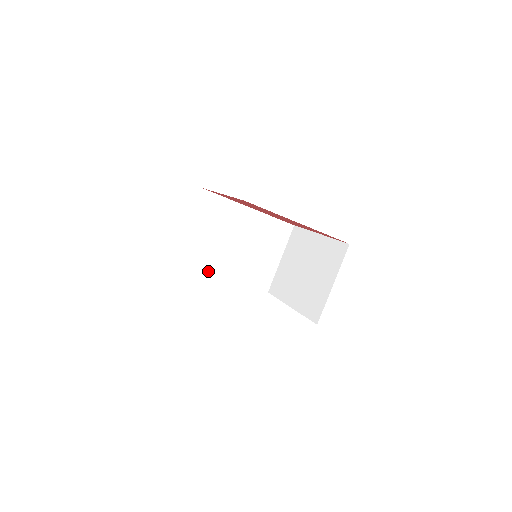
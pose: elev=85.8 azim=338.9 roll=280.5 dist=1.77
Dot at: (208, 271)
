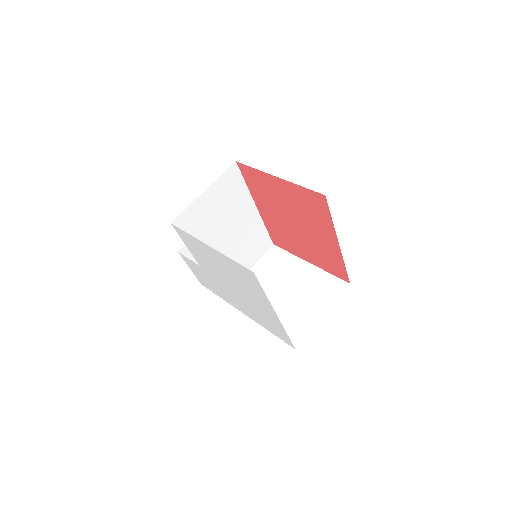
Dot at: occluded
